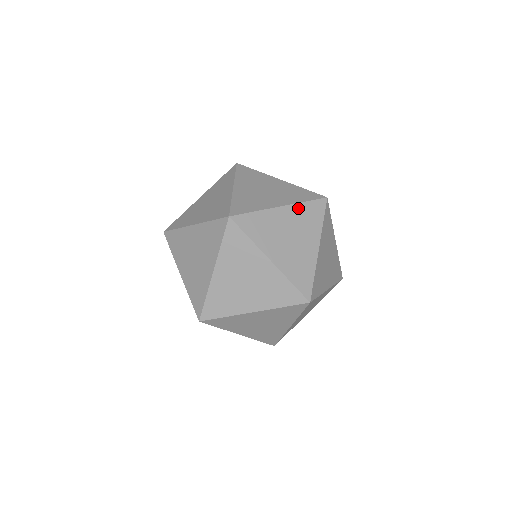
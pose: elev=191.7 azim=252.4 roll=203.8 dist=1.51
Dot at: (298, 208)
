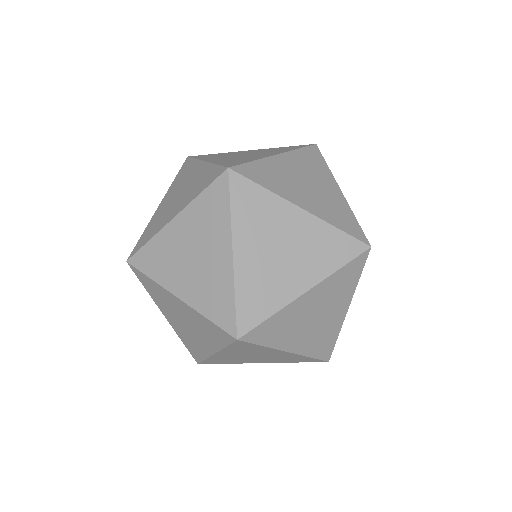
Dot at: (329, 281)
